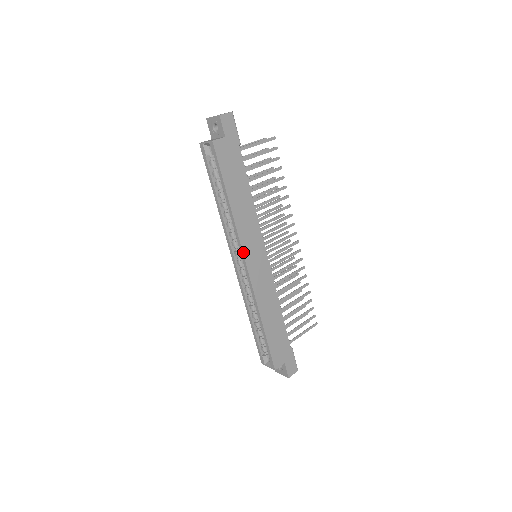
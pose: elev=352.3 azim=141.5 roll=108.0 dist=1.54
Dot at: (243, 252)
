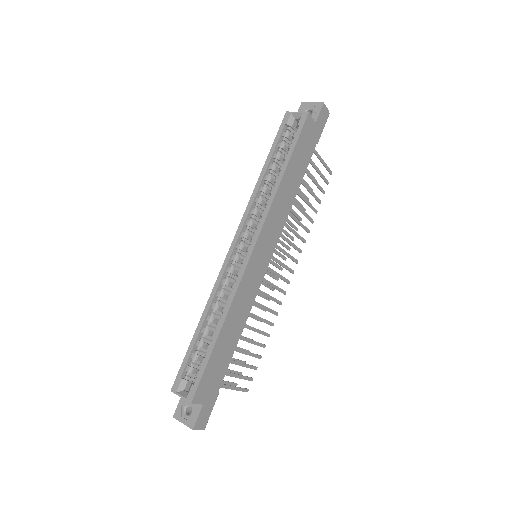
Dot at: (260, 233)
